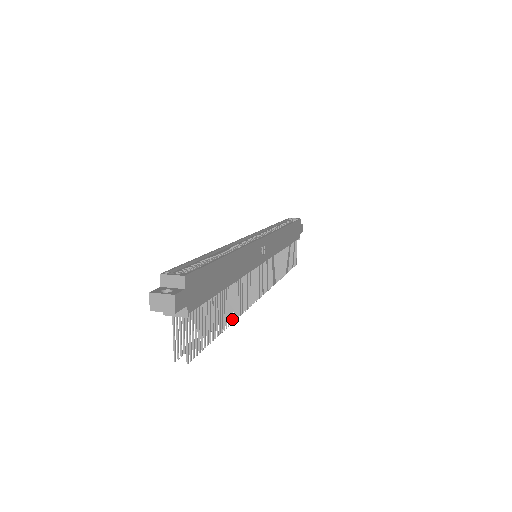
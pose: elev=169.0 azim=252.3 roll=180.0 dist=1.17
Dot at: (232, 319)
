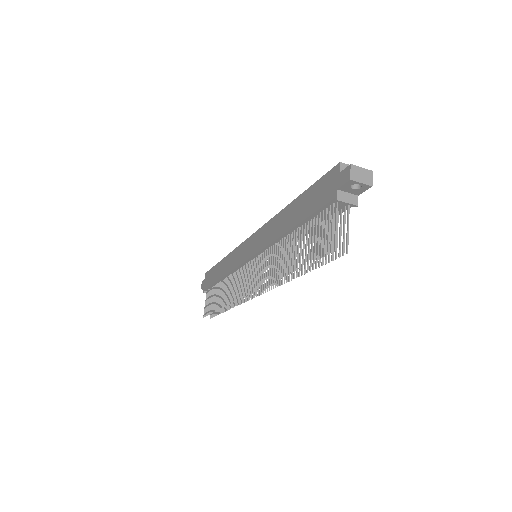
Dot at: (292, 276)
